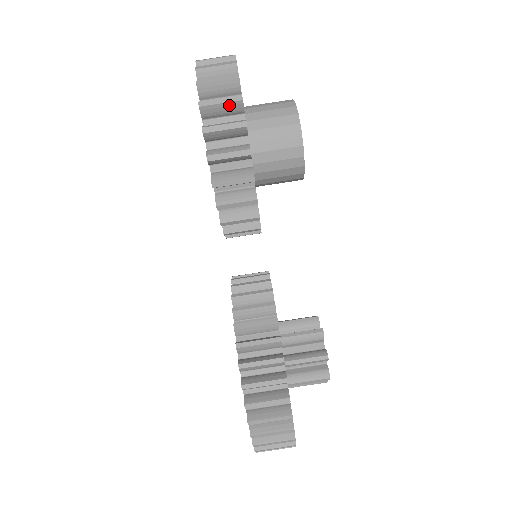
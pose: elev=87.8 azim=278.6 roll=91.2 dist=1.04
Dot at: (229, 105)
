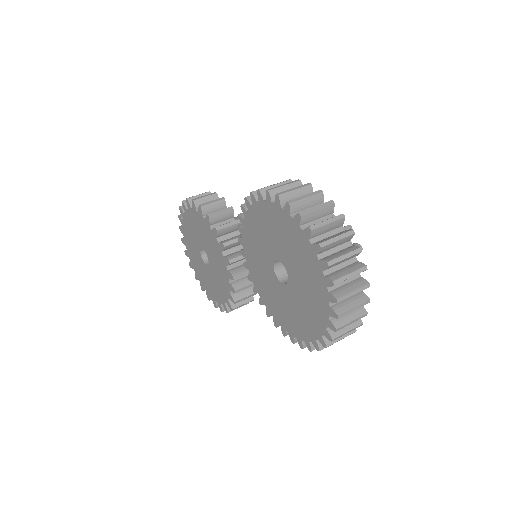
Dot at: occluded
